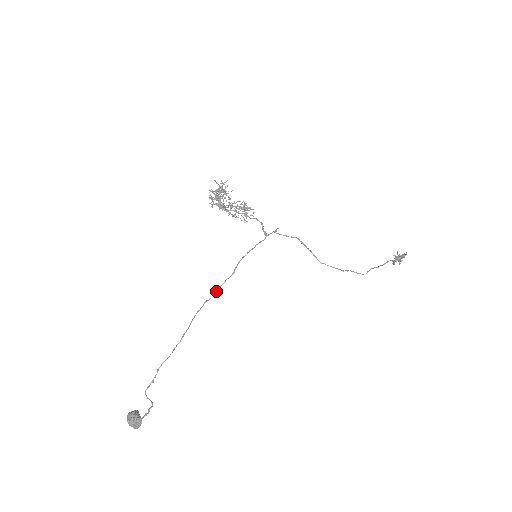
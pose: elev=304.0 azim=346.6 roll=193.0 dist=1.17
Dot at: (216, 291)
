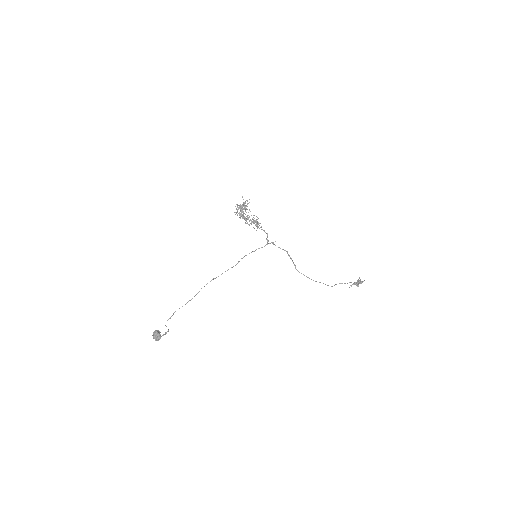
Dot at: (222, 273)
